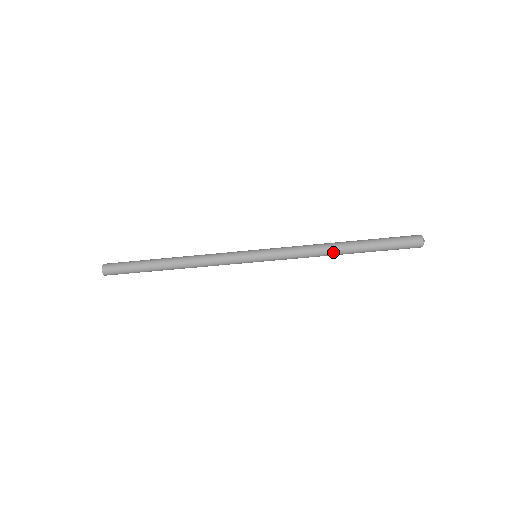
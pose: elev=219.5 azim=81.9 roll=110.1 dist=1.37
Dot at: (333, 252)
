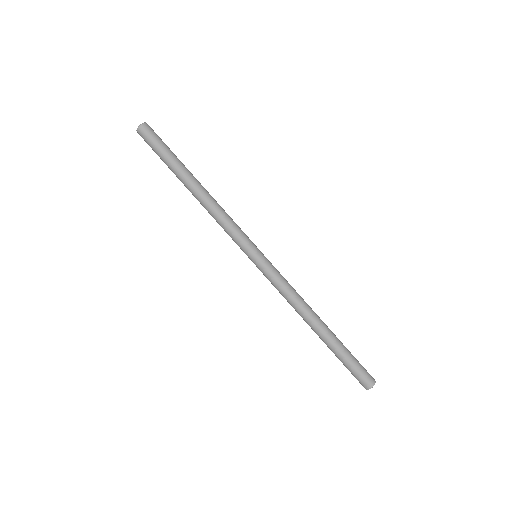
Dot at: (312, 317)
